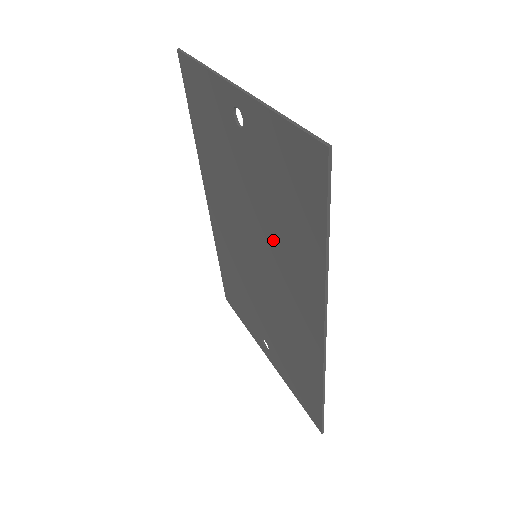
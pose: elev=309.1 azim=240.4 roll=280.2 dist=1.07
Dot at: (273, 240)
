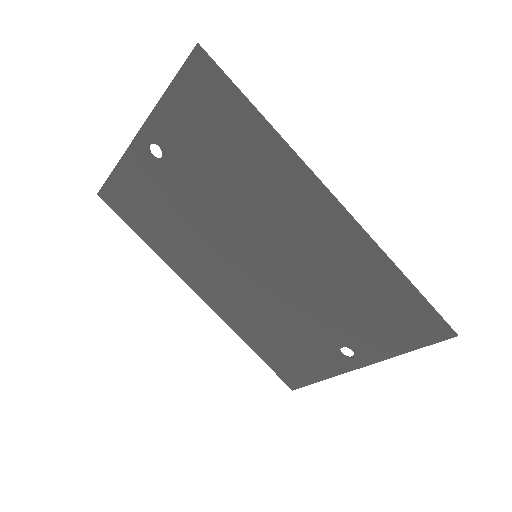
Dot at: (245, 201)
